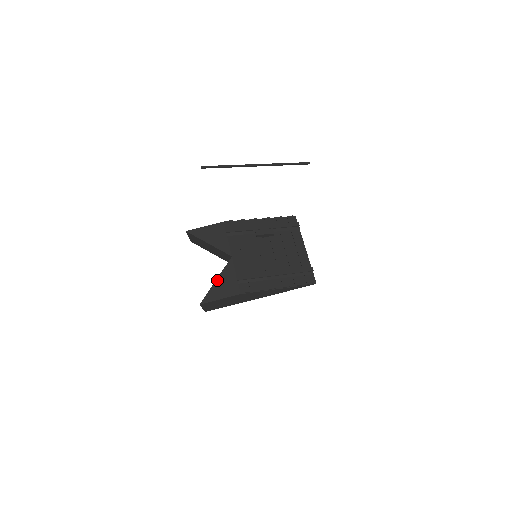
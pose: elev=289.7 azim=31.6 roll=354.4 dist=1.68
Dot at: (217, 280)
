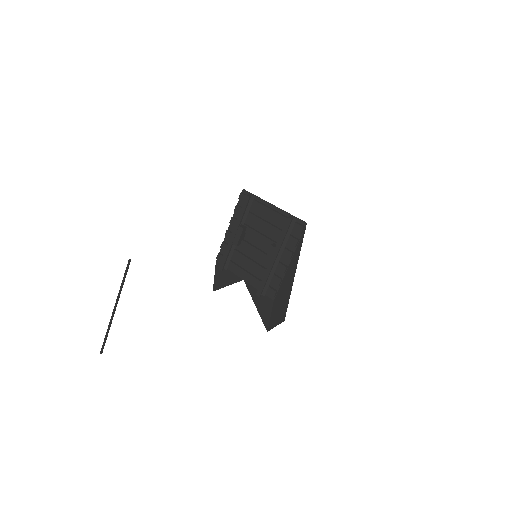
Dot at: (256, 306)
